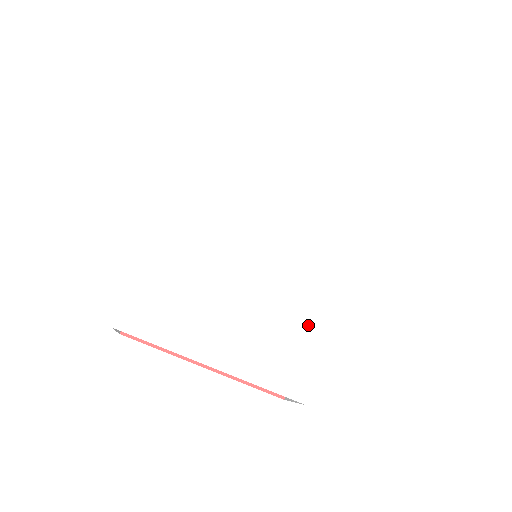
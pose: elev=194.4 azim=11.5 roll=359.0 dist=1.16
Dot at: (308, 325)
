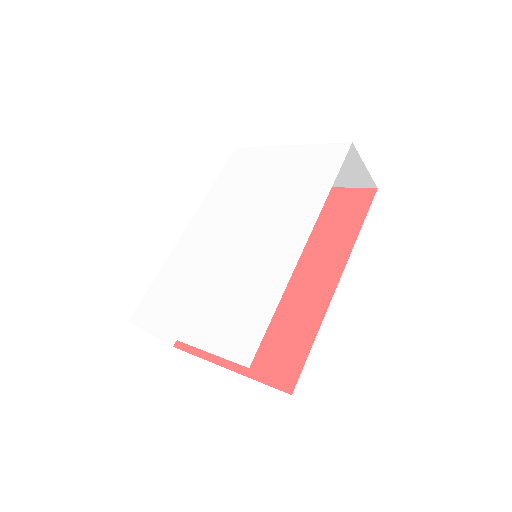
Dot at: (262, 293)
